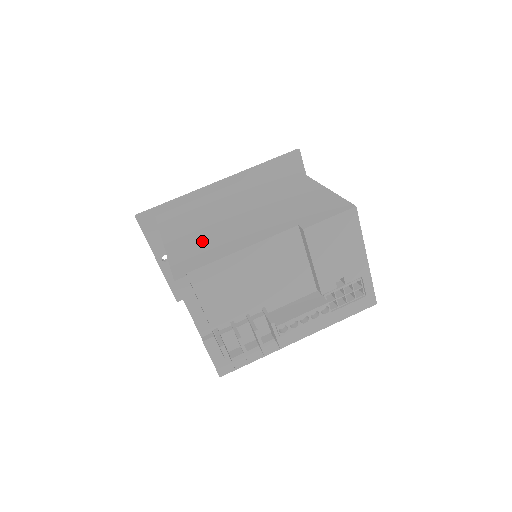
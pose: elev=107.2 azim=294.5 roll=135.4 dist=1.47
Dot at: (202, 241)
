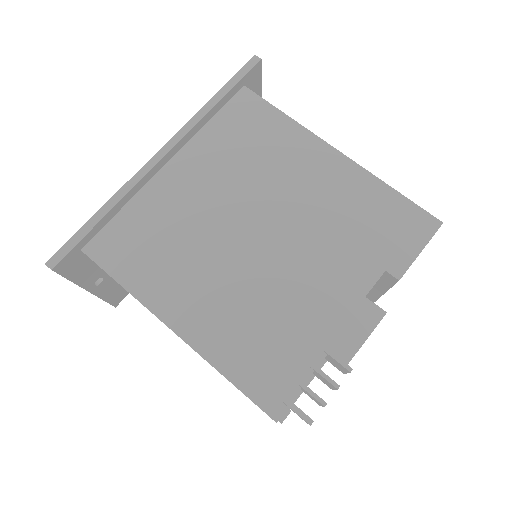
Dot at: (249, 321)
